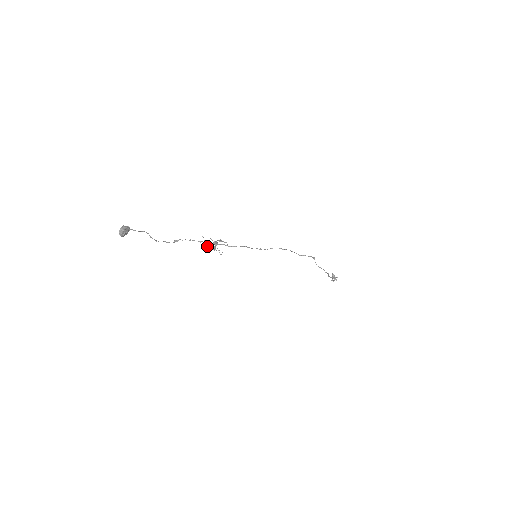
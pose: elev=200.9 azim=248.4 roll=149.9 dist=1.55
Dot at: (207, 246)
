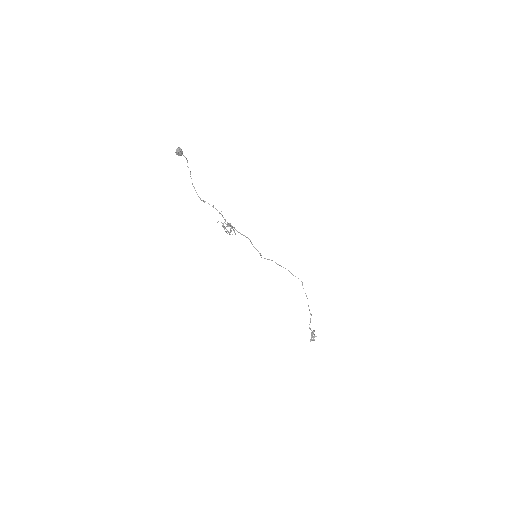
Dot at: occluded
